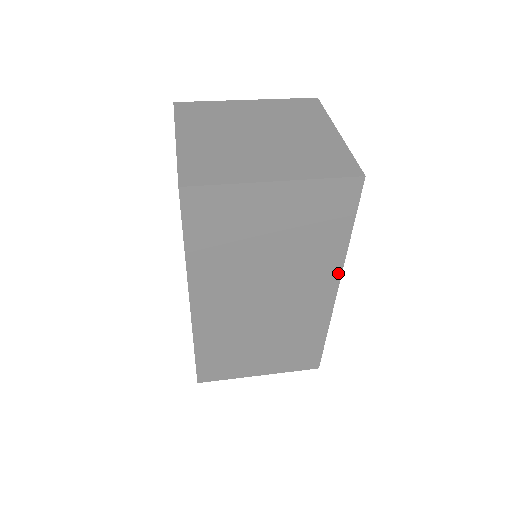
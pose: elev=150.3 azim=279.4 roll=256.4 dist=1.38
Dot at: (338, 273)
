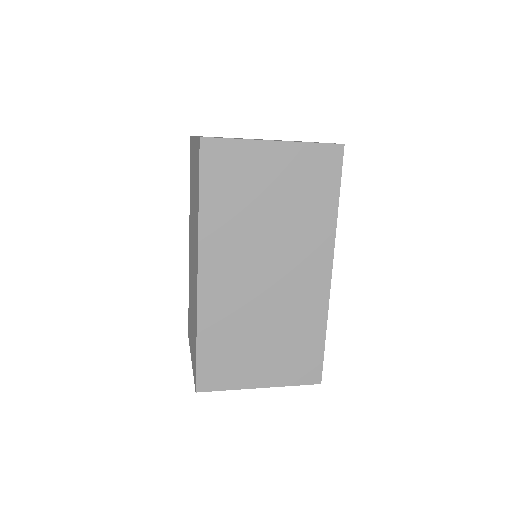
Dot at: (331, 248)
